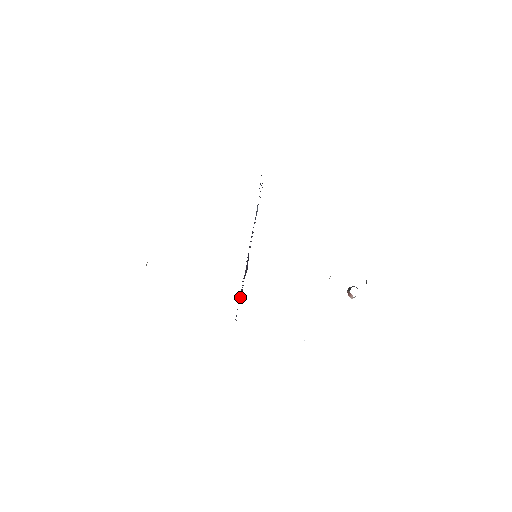
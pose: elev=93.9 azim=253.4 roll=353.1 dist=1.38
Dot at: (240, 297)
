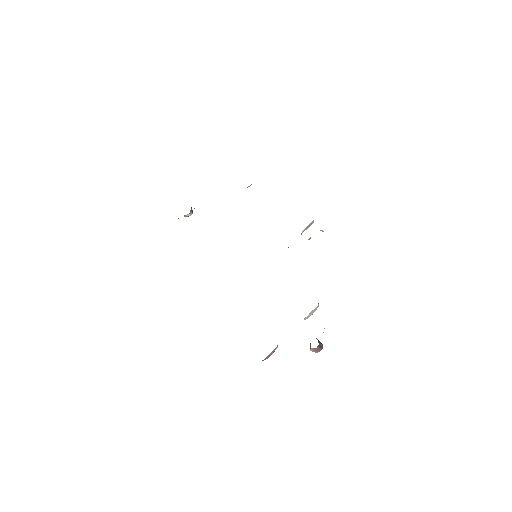
Dot at: occluded
